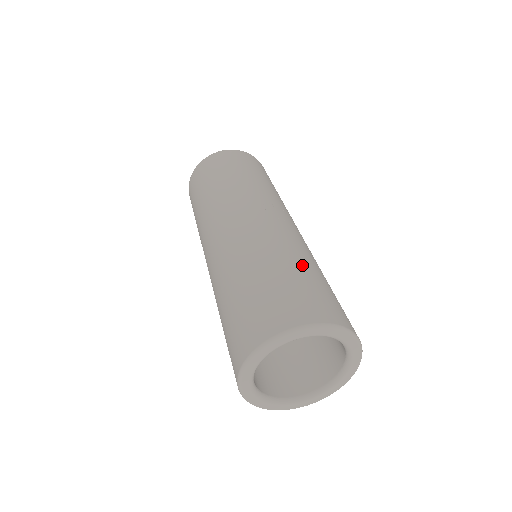
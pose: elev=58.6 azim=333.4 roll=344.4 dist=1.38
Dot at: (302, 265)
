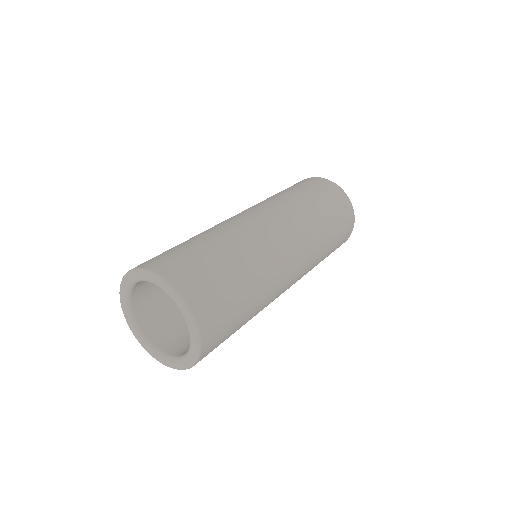
Dot at: occluded
